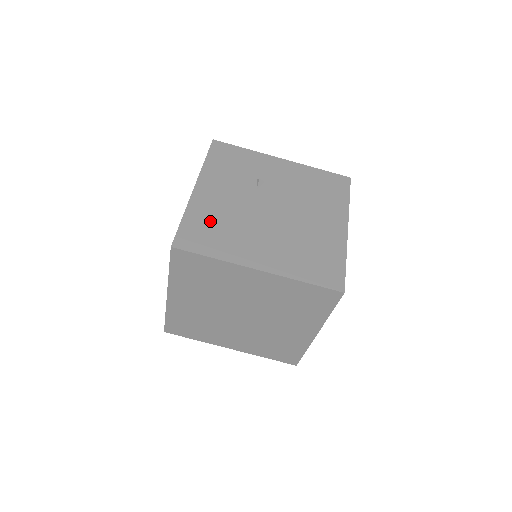
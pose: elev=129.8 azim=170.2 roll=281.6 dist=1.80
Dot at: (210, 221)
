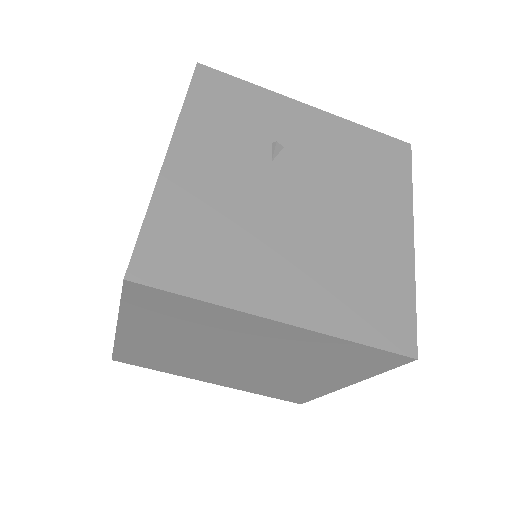
Dot at: (195, 223)
